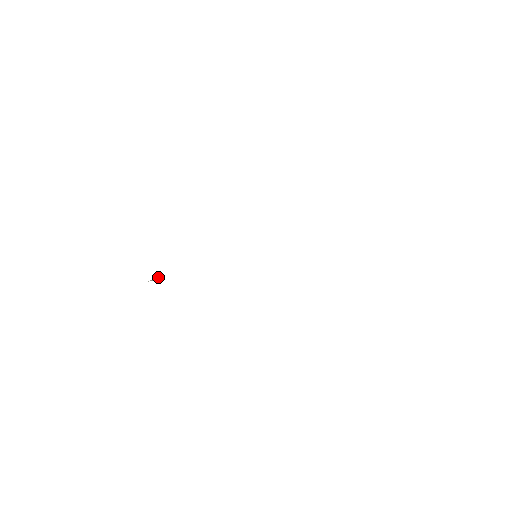
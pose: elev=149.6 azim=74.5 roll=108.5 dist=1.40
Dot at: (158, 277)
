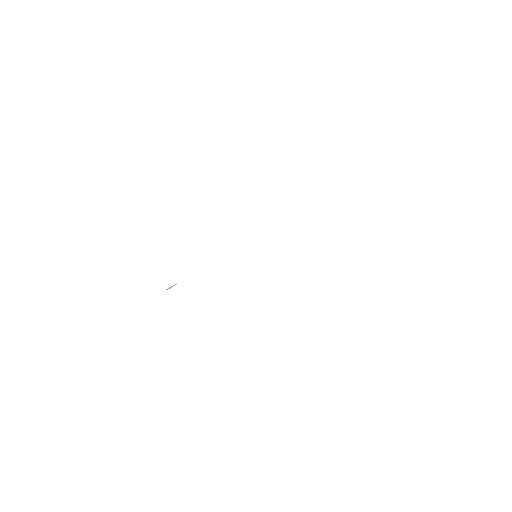
Dot at: (174, 285)
